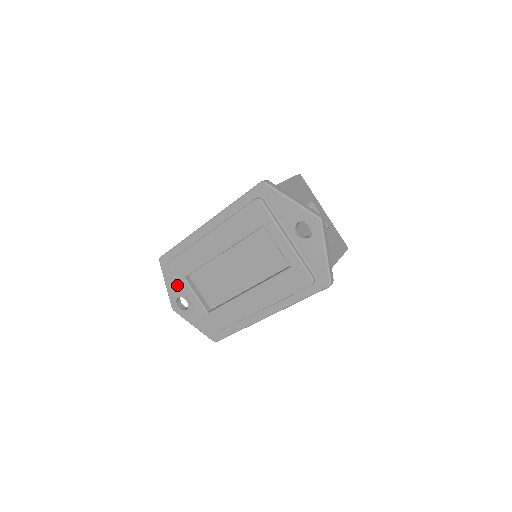
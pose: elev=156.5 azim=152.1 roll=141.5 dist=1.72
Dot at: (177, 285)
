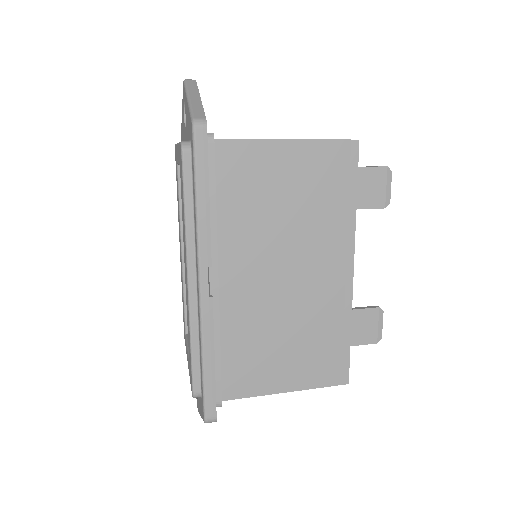
Dot at: occluded
